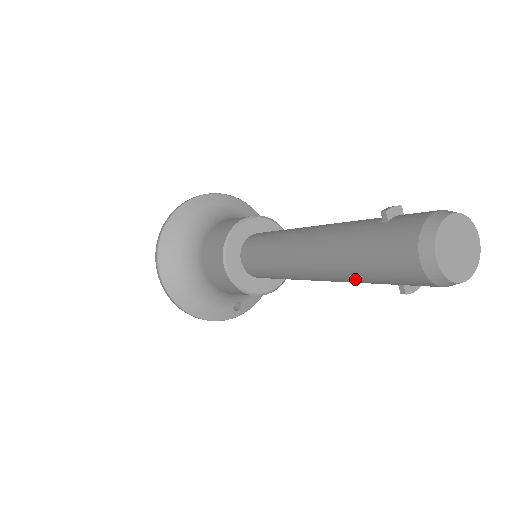
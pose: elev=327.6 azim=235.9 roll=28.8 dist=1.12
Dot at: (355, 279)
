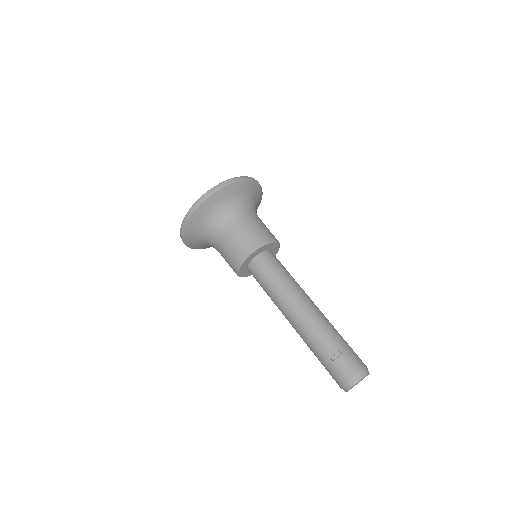
Dot at: occluded
